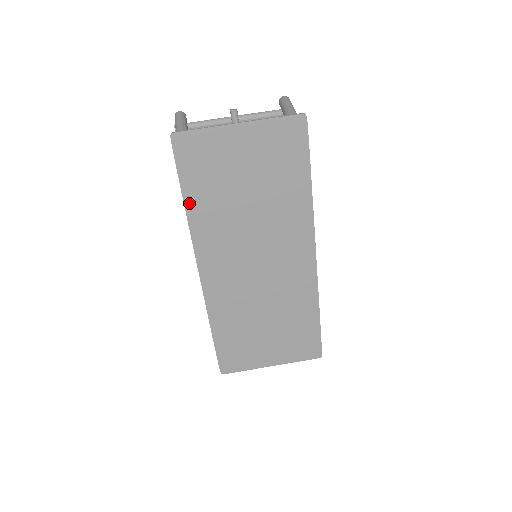
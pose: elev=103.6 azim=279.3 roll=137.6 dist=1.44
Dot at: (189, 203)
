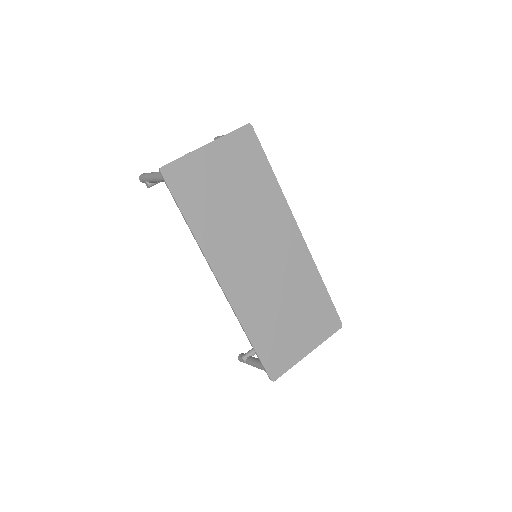
Dot at: (192, 223)
